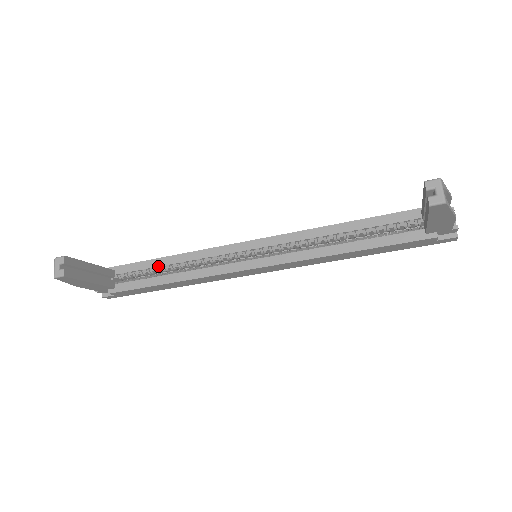
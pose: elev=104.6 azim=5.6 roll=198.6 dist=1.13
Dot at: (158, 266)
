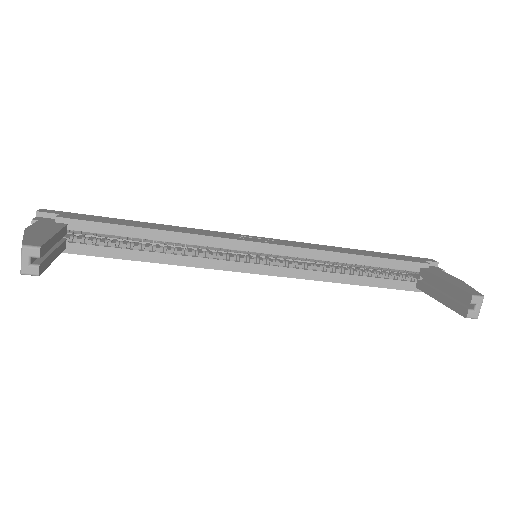
Dot at: (135, 237)
